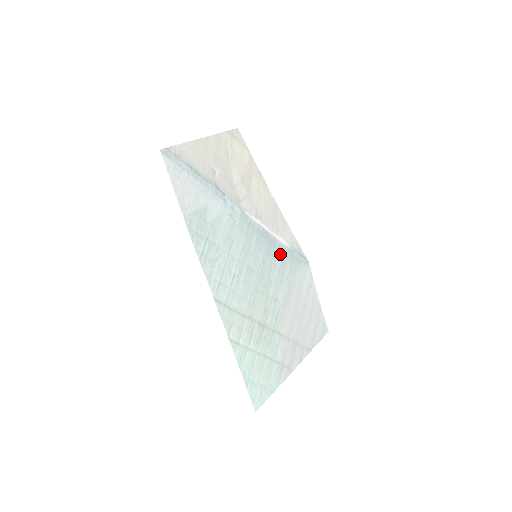
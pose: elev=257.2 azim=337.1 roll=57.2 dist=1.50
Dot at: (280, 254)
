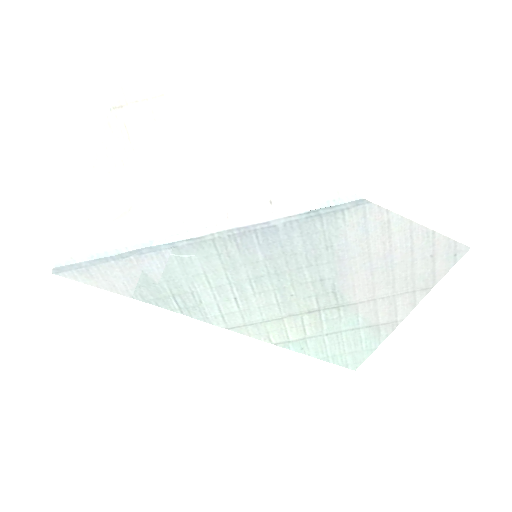
Dot at: (293, 232)
